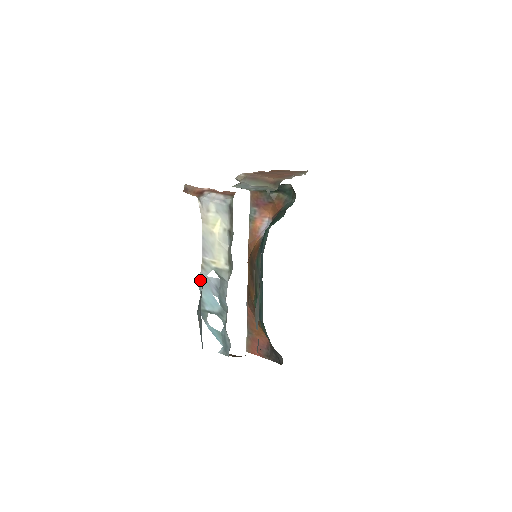
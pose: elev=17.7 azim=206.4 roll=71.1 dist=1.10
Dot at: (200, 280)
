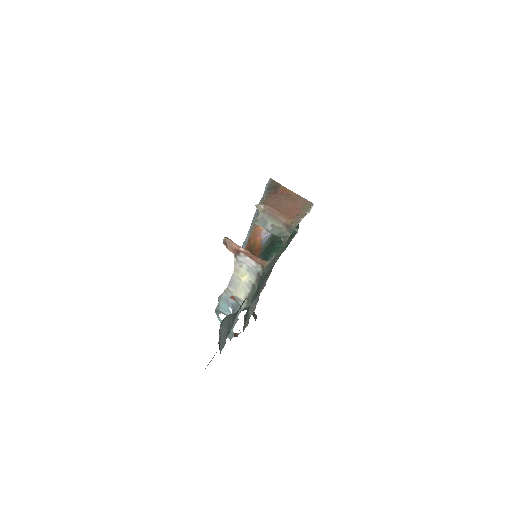
Dot at: (221, 296)
